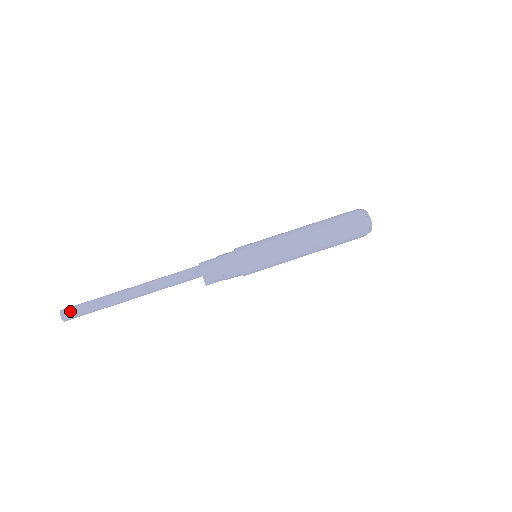
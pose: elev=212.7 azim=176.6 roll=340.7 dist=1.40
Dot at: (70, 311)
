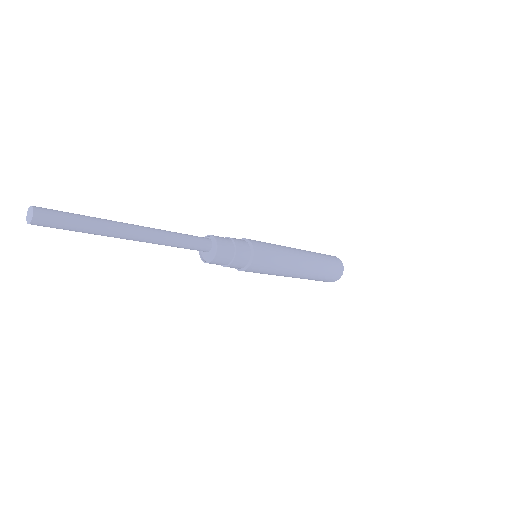
Dot at: (49, 211)
